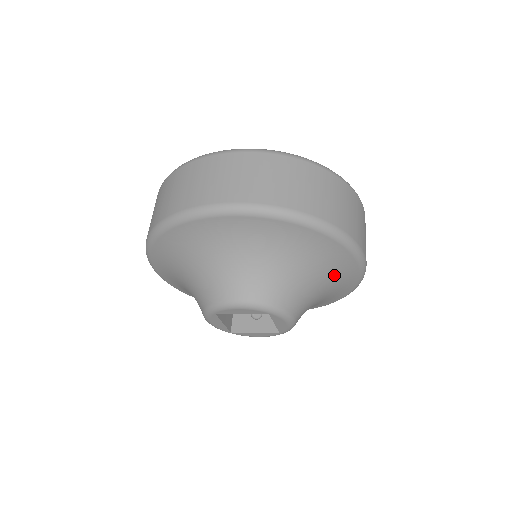
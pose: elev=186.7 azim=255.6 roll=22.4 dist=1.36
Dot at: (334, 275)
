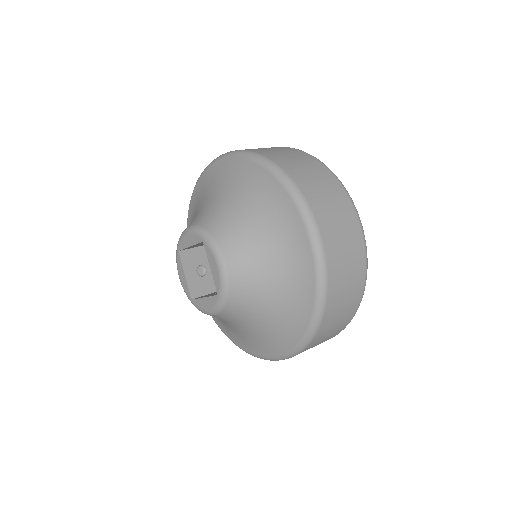
Dot at: (281, 235)
